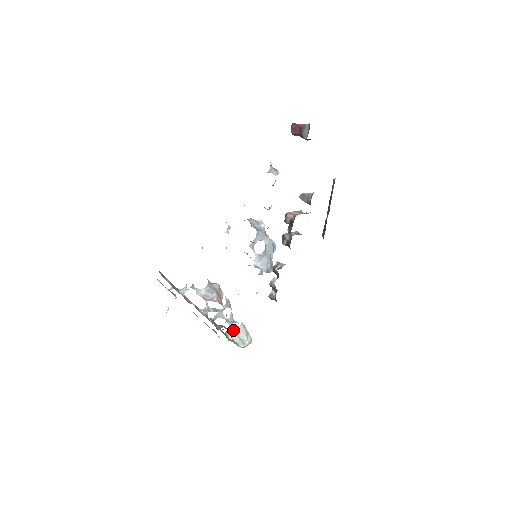
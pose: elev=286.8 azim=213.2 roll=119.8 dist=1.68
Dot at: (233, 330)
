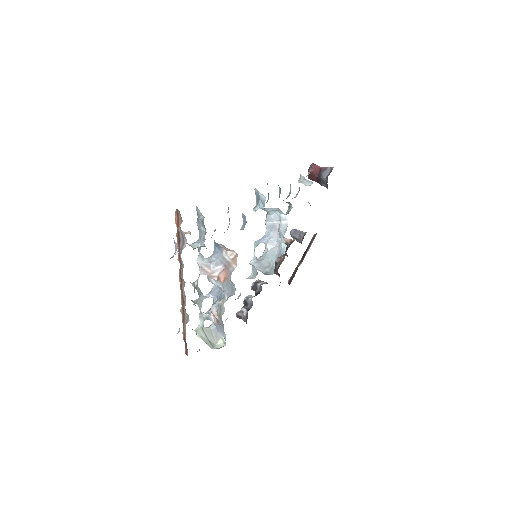
Dot at: (202, 329)
